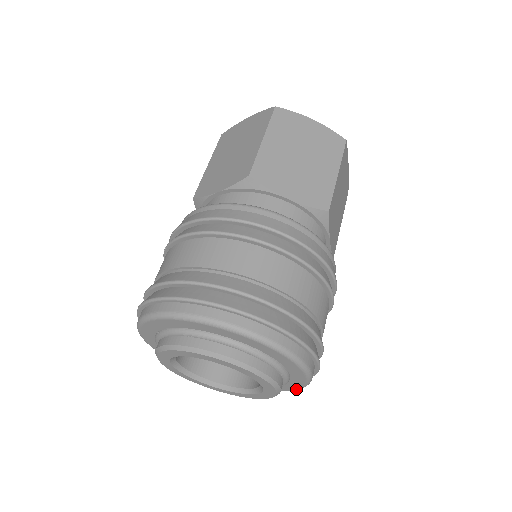
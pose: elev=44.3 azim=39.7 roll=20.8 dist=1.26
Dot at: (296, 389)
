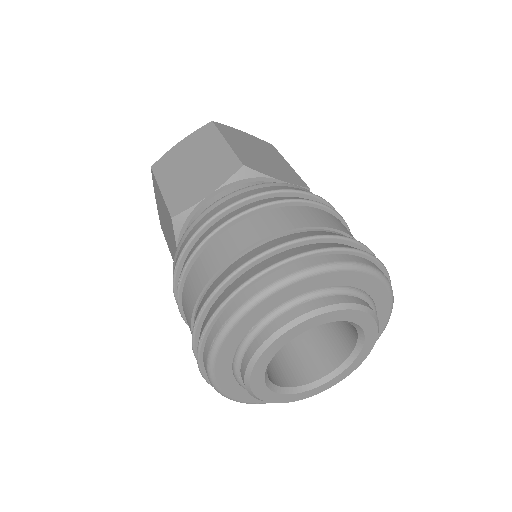
Dot at: occluded
